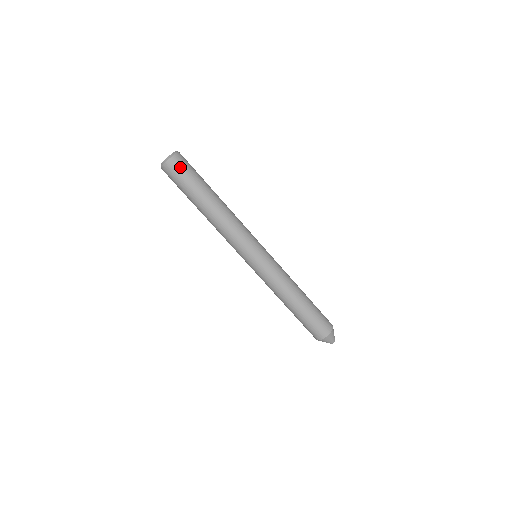
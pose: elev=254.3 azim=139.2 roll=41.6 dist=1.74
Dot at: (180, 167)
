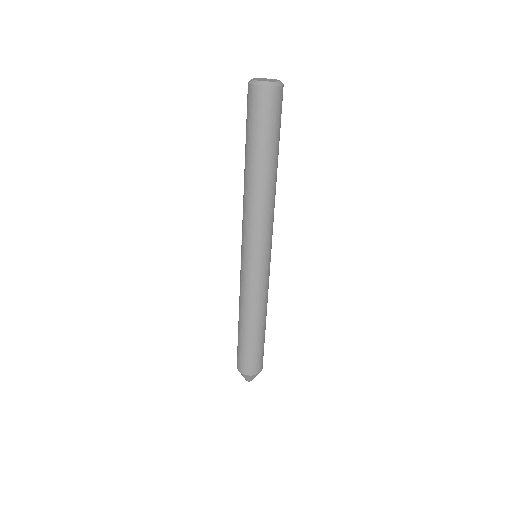
Dot at: (266, 106)
